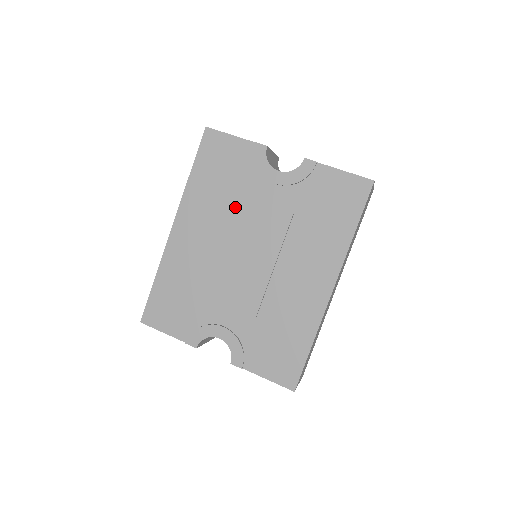
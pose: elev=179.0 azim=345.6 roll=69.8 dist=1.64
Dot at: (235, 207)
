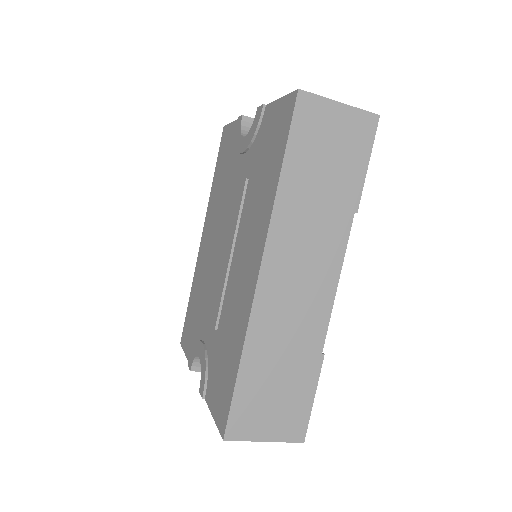
Dot at: occluded
